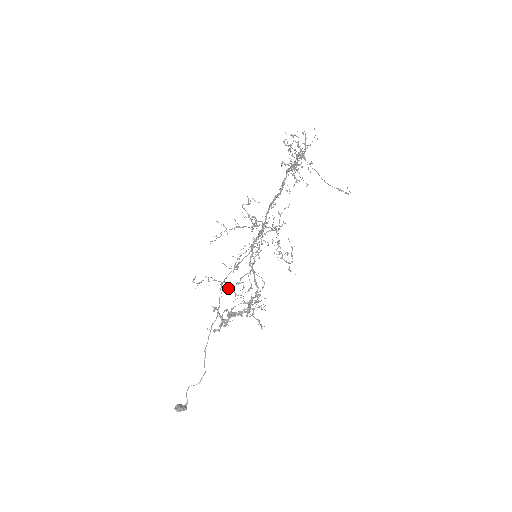
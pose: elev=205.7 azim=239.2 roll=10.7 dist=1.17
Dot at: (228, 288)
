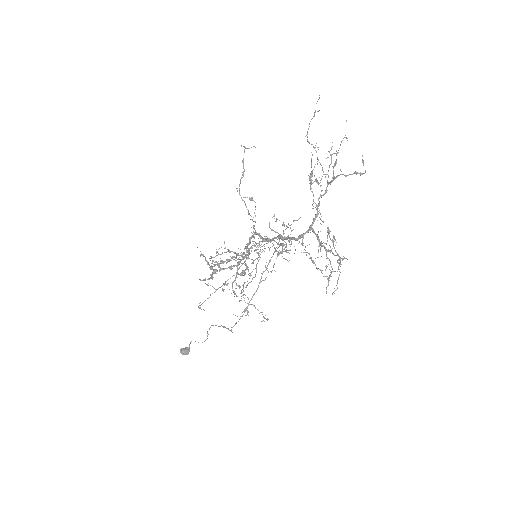
Dot at: occluded
